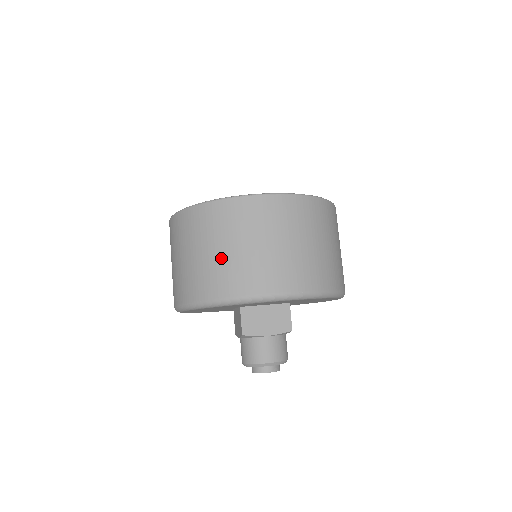
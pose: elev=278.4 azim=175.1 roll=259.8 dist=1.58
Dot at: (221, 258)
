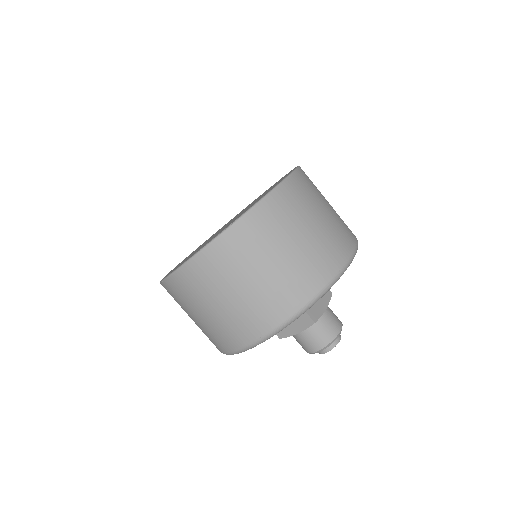
Dot at: (197, 325)
